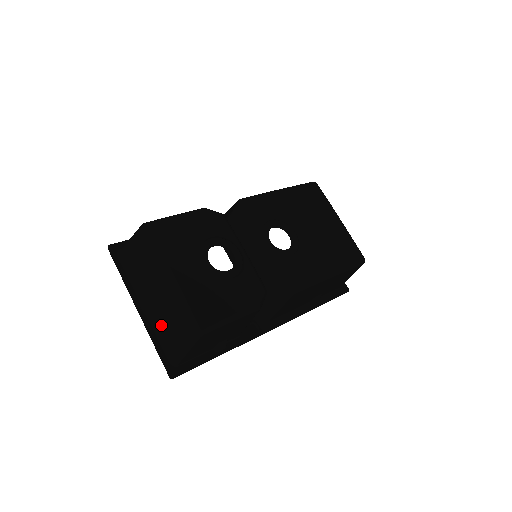
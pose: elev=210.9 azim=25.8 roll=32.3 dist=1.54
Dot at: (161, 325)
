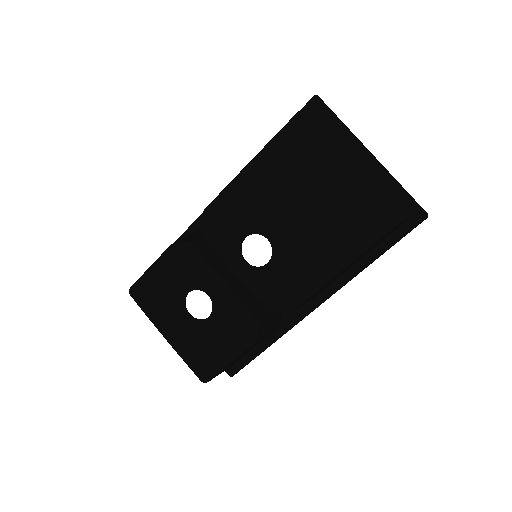
Dot at: occluded
